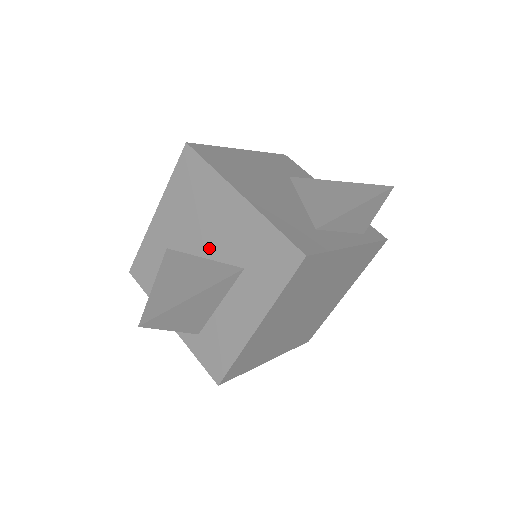
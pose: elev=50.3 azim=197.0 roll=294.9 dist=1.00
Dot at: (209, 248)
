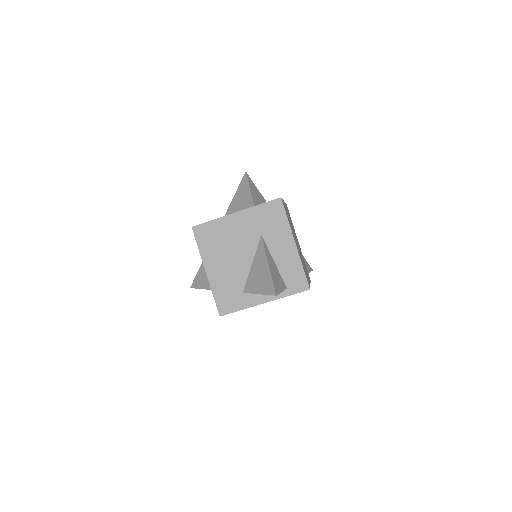
Dot at: occluded
